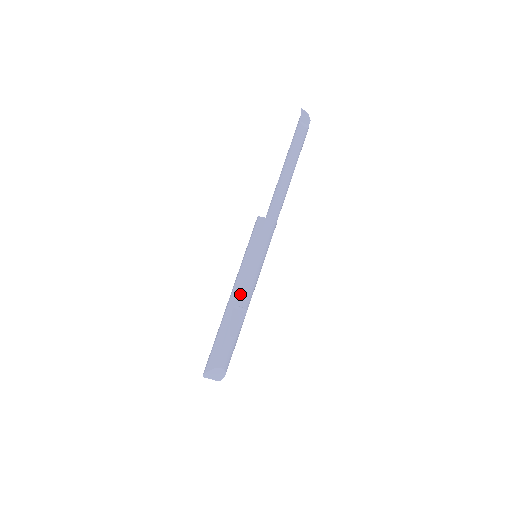
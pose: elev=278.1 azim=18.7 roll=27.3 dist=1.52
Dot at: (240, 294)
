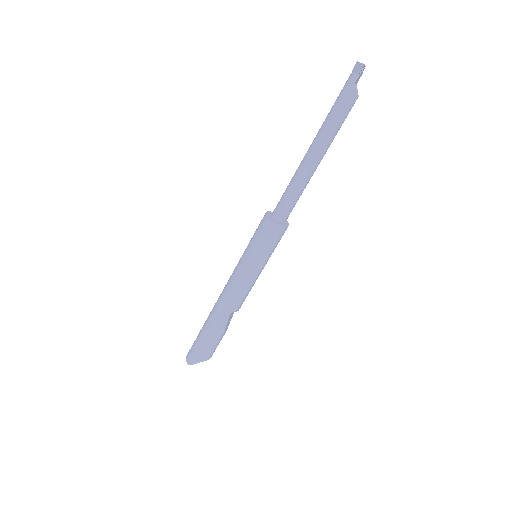
Dot at: (240, 303)
